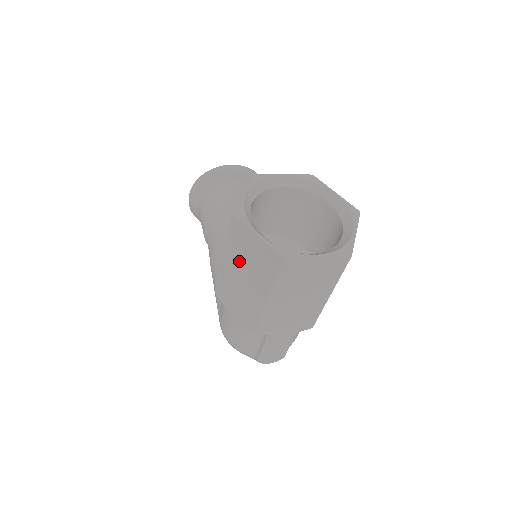
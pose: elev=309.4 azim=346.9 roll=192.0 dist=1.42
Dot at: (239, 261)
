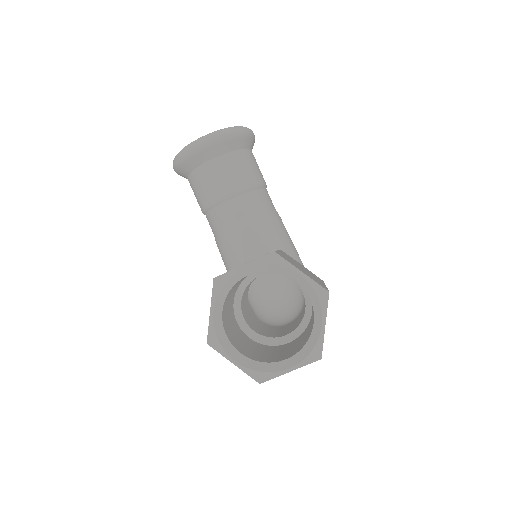
Dot at: occluded
